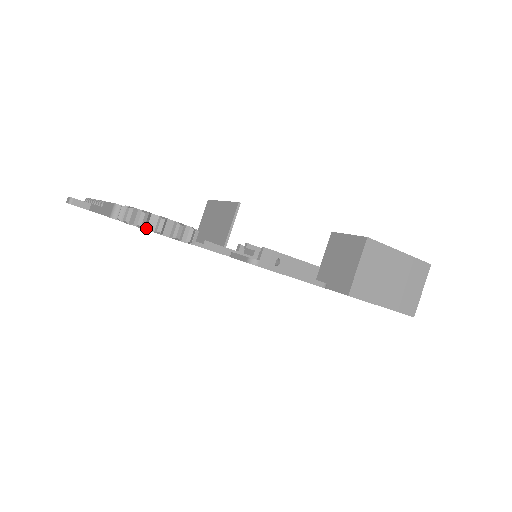
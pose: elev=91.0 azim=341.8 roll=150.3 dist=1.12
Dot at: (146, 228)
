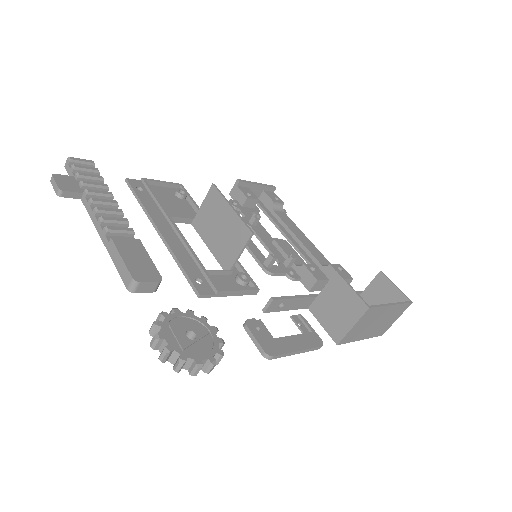
Dot at: (181, 367)
